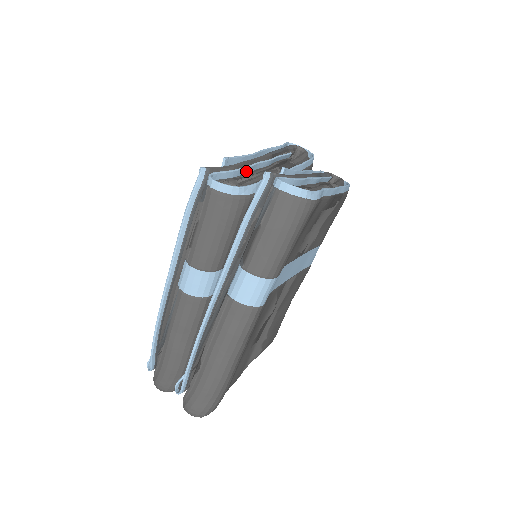
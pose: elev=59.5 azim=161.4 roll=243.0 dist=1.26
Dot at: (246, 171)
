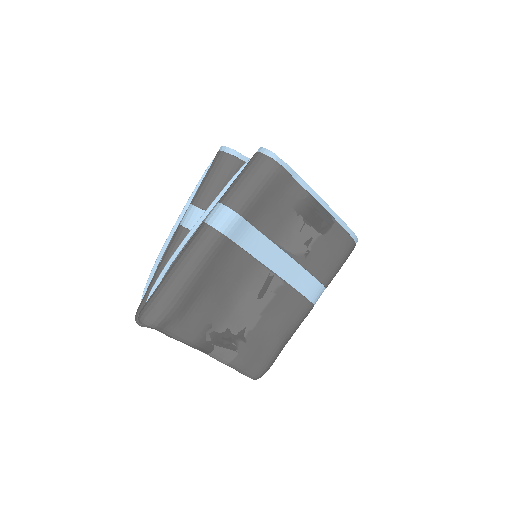
Dot at: occluded
